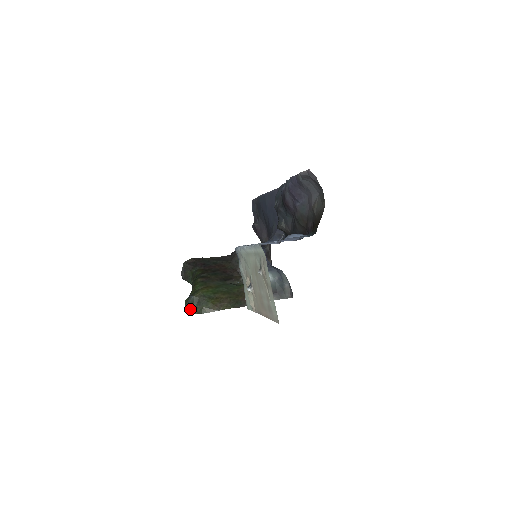
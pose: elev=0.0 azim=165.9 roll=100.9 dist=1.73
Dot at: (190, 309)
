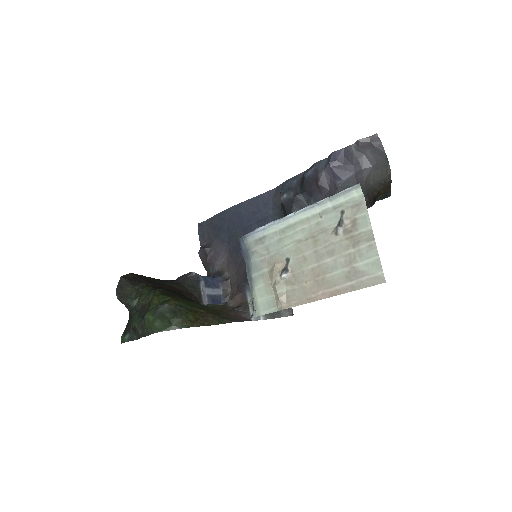
Dot at: (163, 321)
